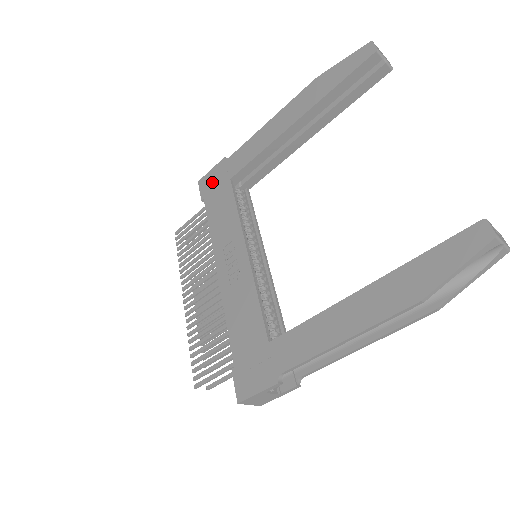
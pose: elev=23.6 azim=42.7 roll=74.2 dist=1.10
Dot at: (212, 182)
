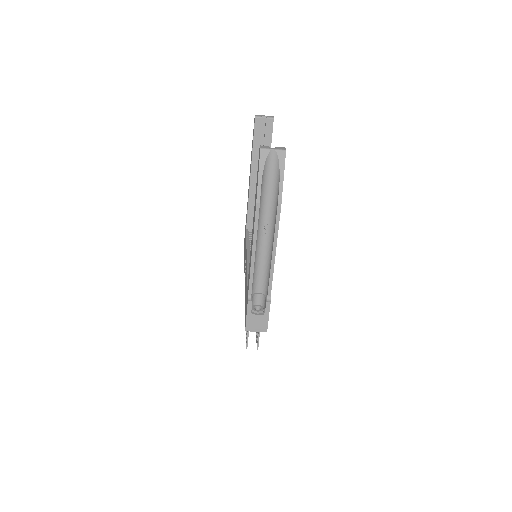
Dot at: occluded
